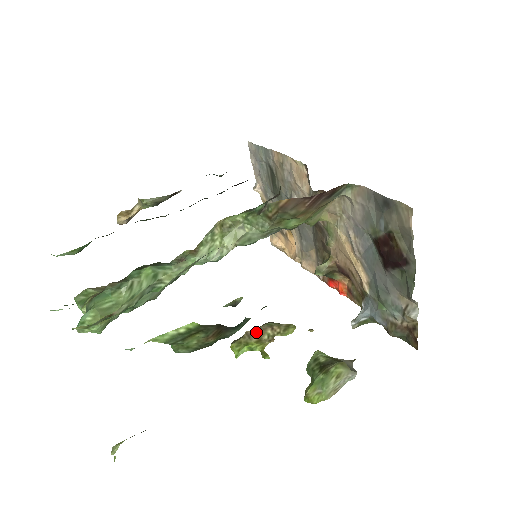
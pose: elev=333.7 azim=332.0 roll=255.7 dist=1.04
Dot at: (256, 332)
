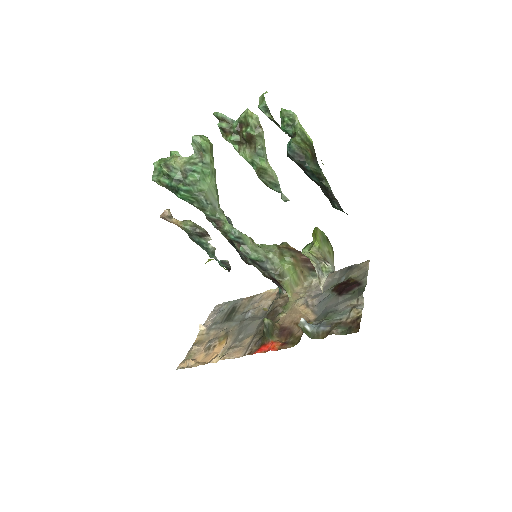
Dot at: occluded
